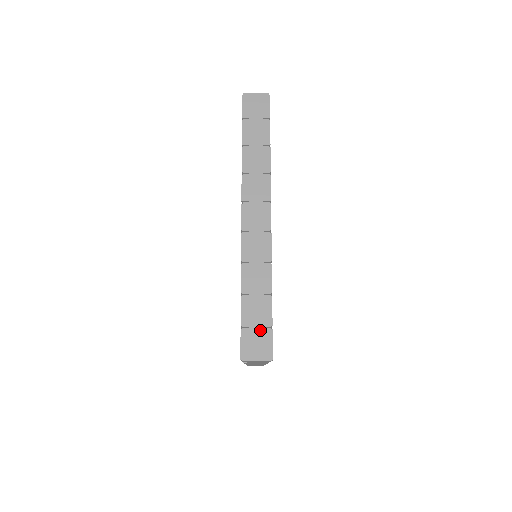
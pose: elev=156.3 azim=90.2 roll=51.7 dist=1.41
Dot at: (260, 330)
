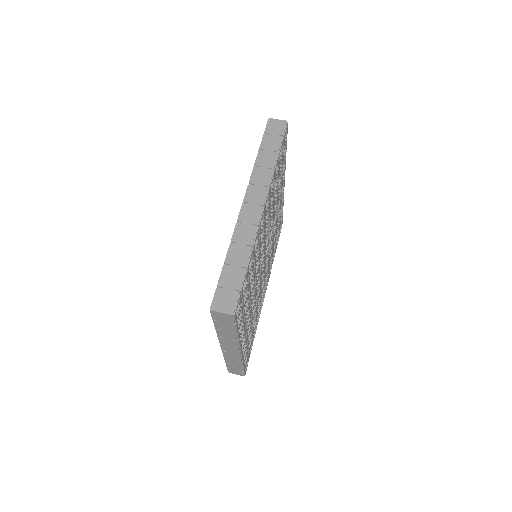
Dot at: (237, 371)
